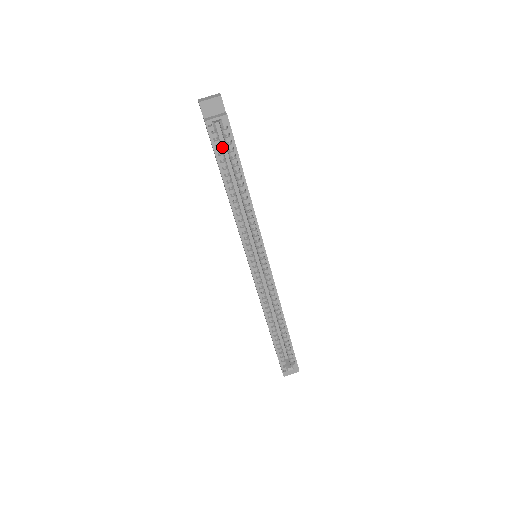
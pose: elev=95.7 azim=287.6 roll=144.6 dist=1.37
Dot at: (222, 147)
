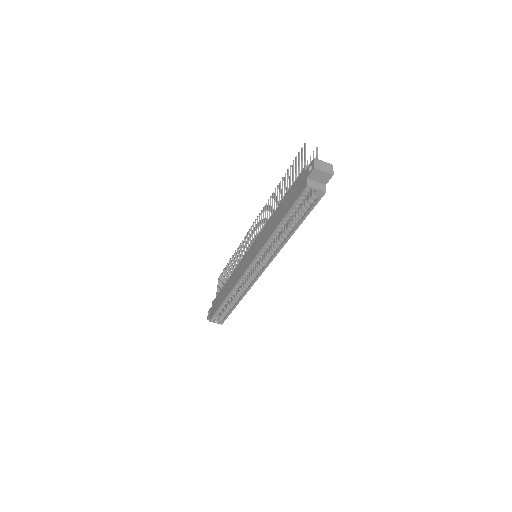
Dot at: occluded
